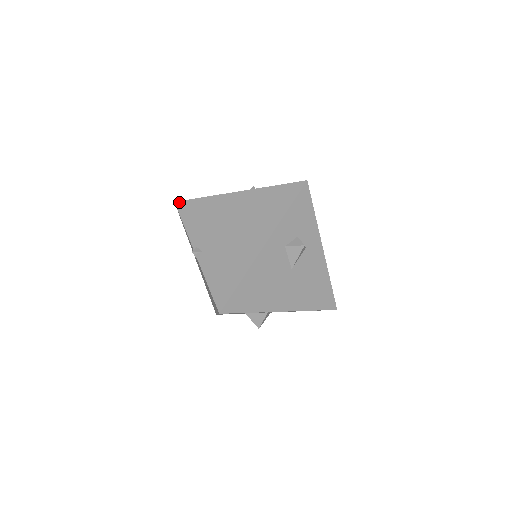
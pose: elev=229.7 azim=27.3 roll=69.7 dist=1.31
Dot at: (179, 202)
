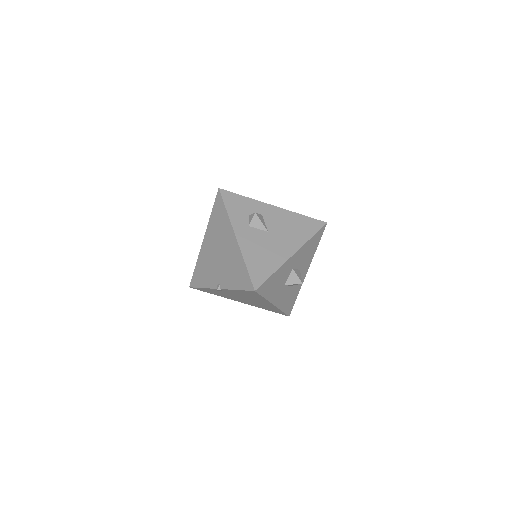
Dot at: (190, 284)
